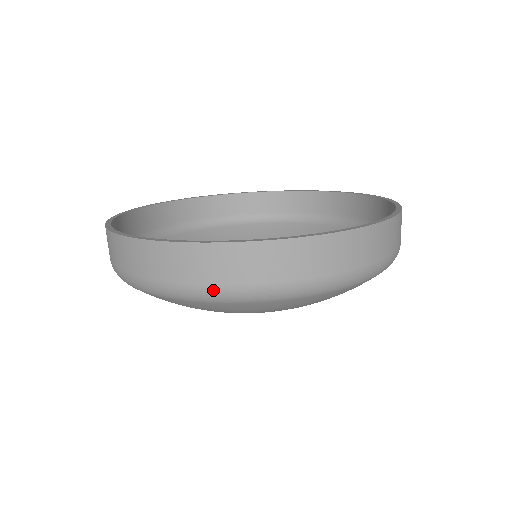
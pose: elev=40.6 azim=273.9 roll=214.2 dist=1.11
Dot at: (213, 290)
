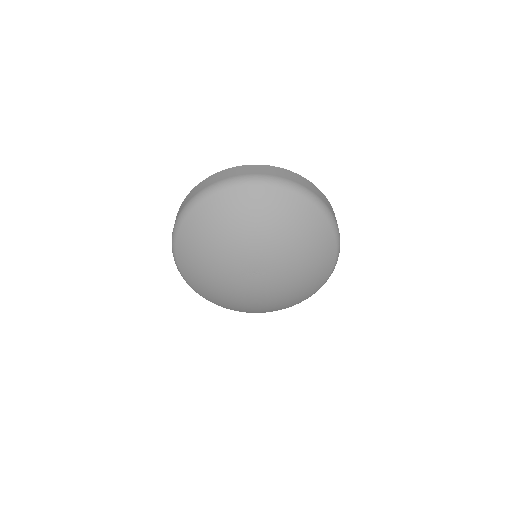
Dot at: (241, 177)
